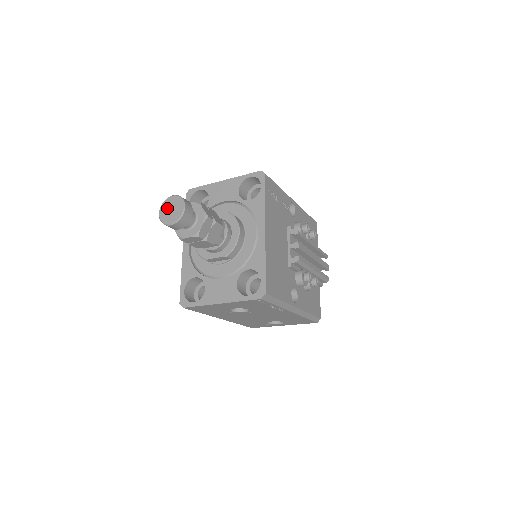
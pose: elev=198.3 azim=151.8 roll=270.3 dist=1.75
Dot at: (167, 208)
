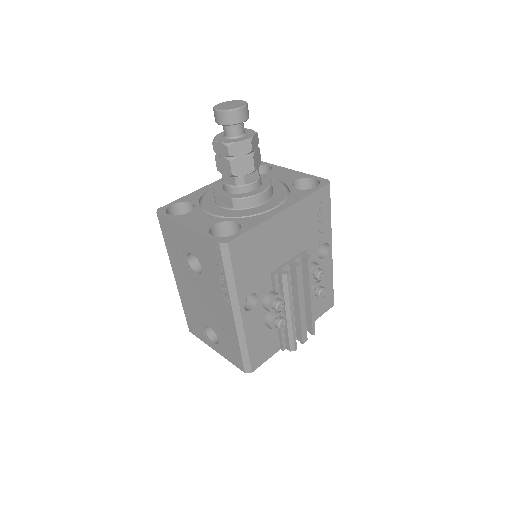
Dot at: (229, 103)
